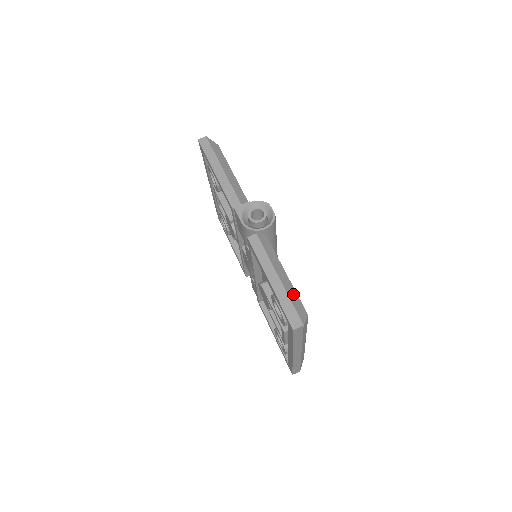
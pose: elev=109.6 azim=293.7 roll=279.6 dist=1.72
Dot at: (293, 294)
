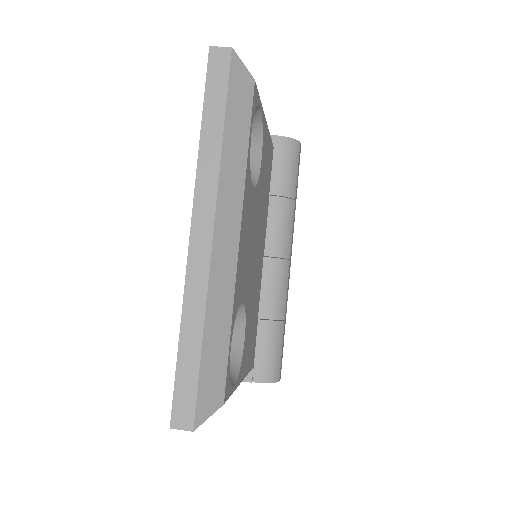
Dot at: occluded
